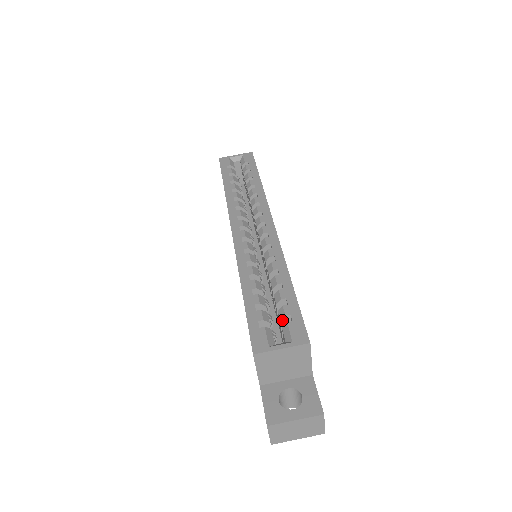
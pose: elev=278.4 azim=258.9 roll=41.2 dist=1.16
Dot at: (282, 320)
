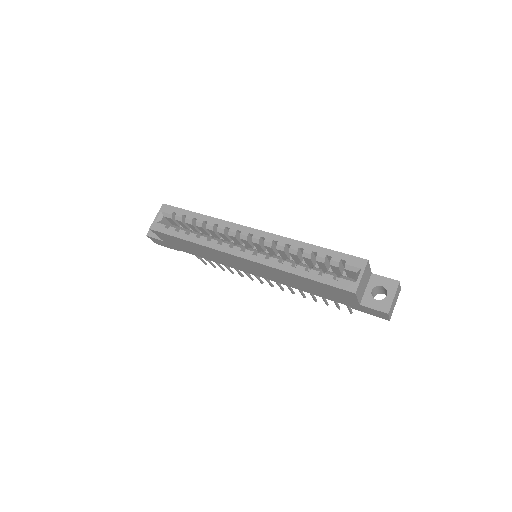
Dot at: (339, 266)
